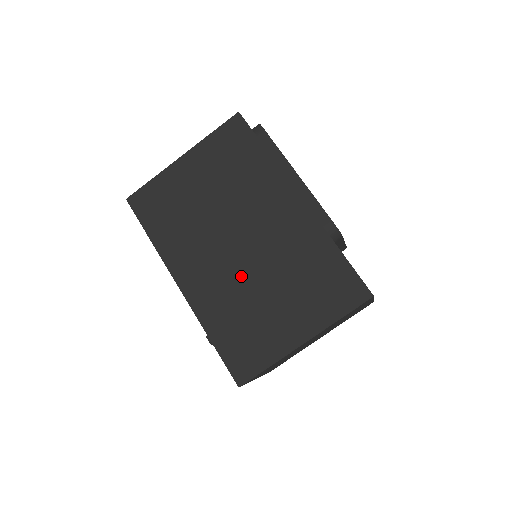
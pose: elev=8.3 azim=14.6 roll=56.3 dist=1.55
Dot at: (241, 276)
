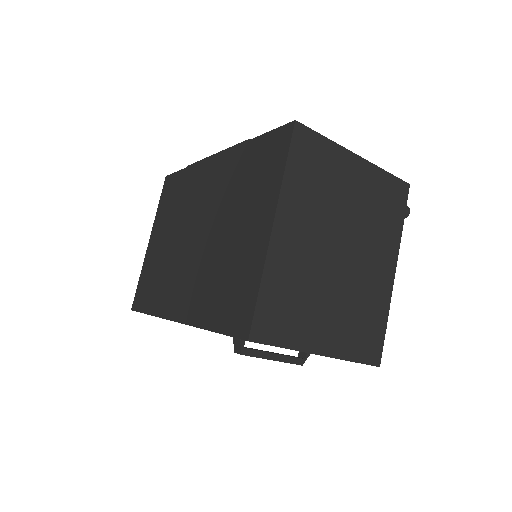
Dot at: (206, 252)
